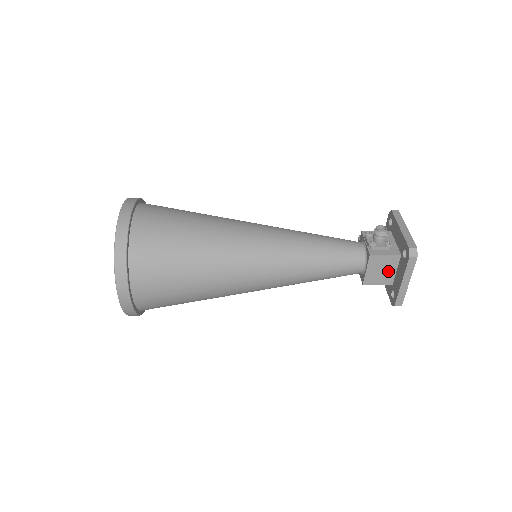
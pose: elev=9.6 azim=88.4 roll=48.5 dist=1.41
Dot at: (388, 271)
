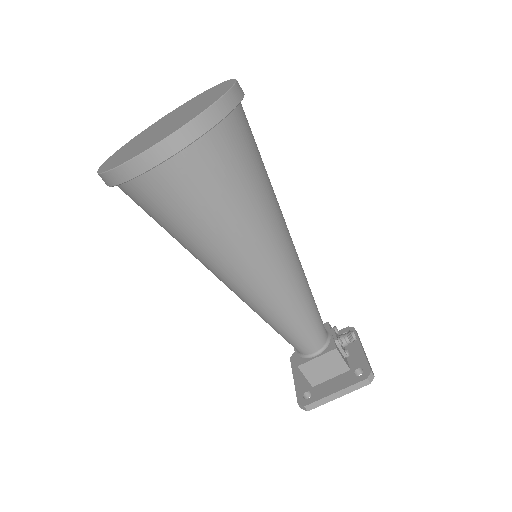
Dot at: (326, 373)
